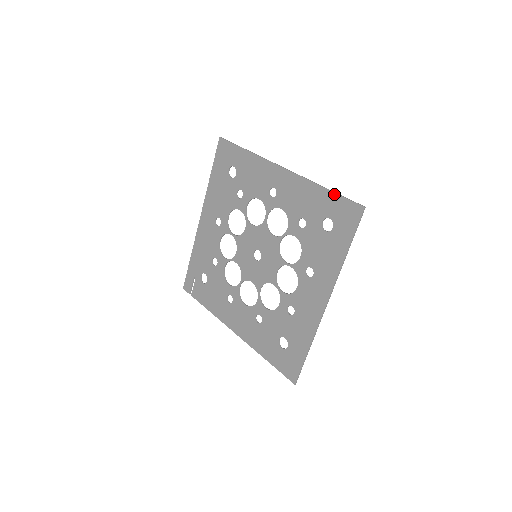
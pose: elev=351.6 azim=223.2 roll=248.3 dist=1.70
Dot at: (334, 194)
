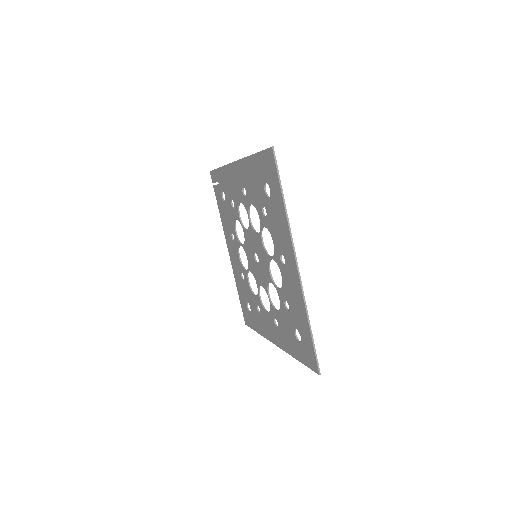
Dot at: (311, 339)
